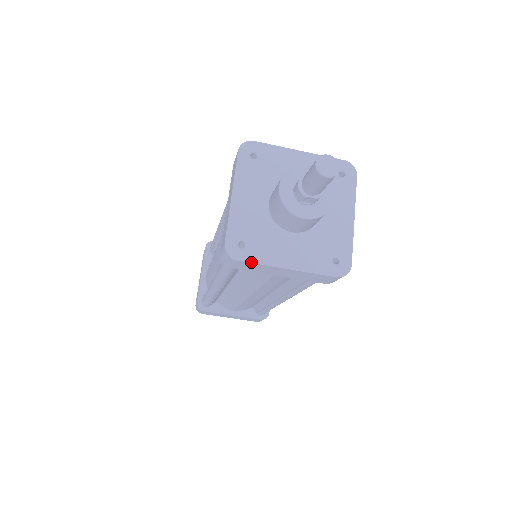
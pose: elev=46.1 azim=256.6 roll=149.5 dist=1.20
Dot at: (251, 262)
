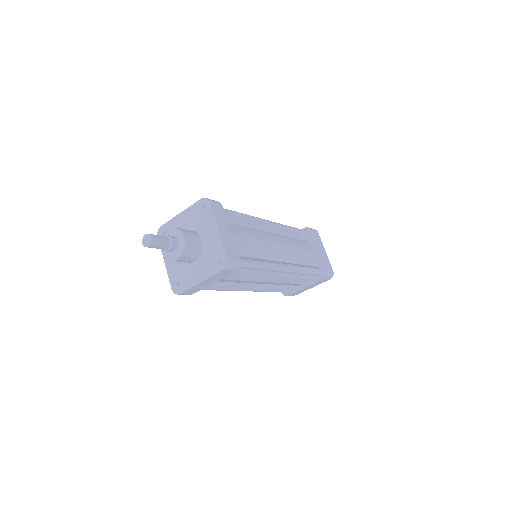
Dot at: (185, 291)
